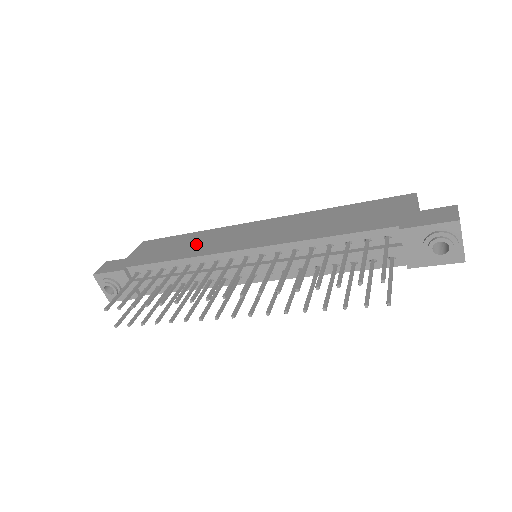
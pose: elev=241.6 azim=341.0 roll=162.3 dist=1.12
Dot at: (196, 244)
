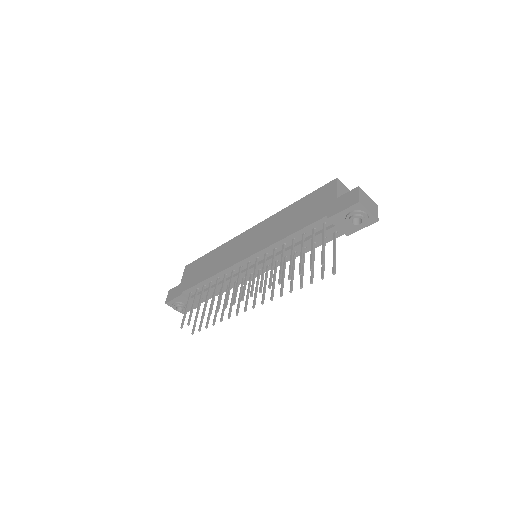
Dot at: (217, 261)
